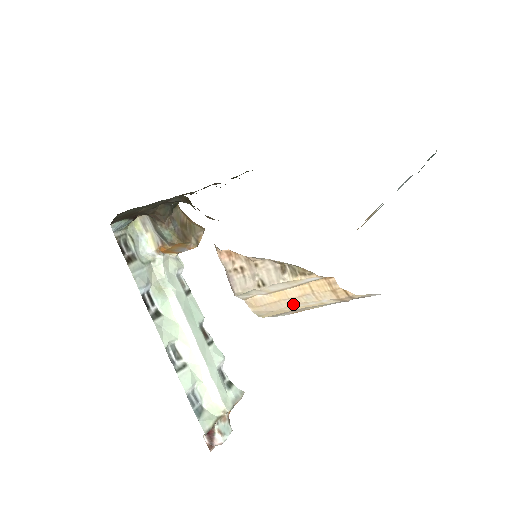
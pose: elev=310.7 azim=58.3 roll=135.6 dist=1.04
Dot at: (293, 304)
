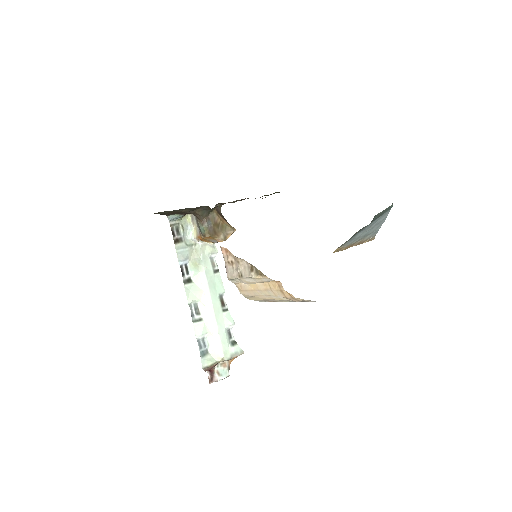
Dot at: (262, 295)
